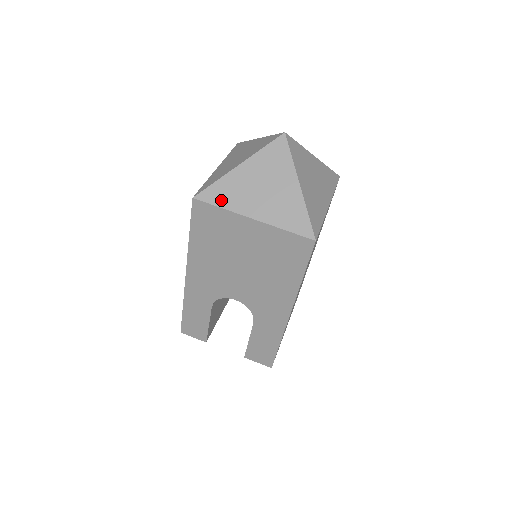
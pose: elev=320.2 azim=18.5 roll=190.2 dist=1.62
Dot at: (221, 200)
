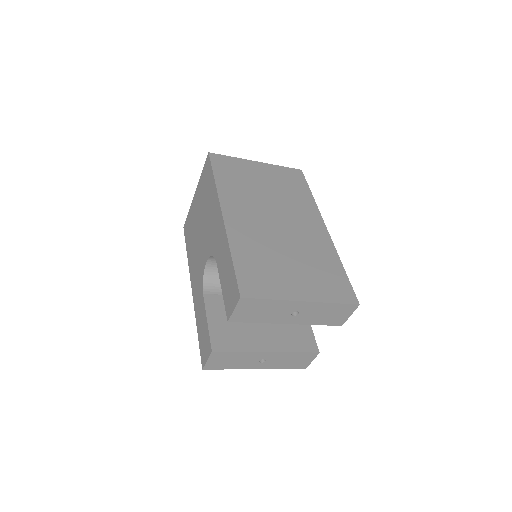
Dot at: occluded
